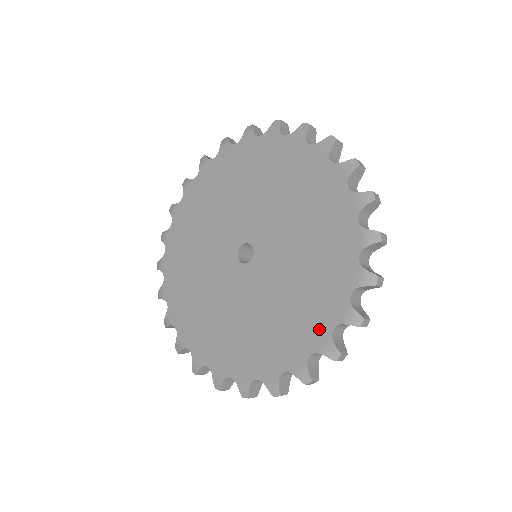
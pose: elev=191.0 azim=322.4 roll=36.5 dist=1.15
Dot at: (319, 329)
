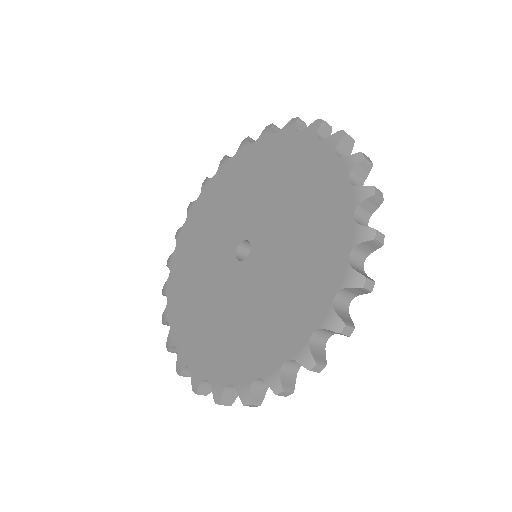
Dot at: (341, 230)
